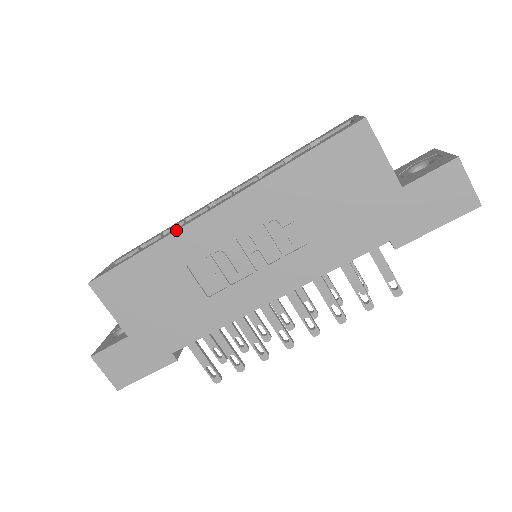
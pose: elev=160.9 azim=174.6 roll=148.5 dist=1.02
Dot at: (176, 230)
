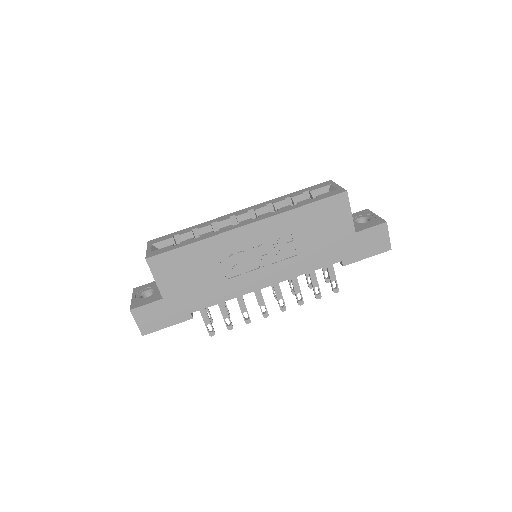
Dot at: (219, 234)
